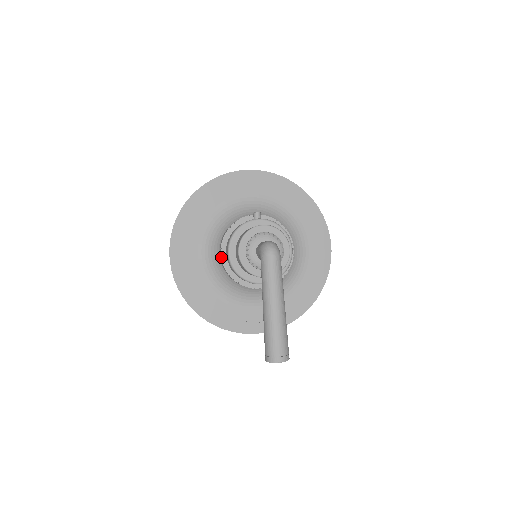
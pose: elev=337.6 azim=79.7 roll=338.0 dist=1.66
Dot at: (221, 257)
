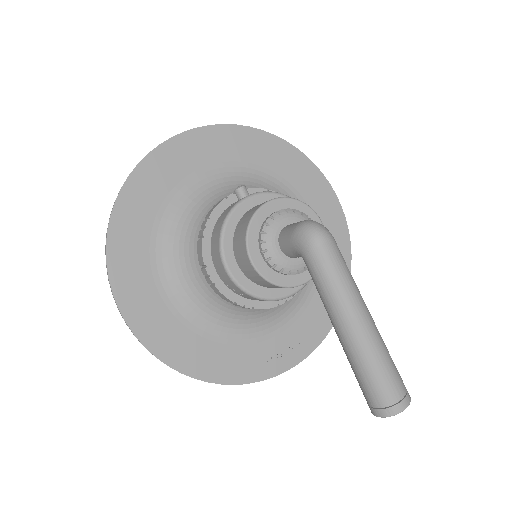
Dot at: (211, 280)
